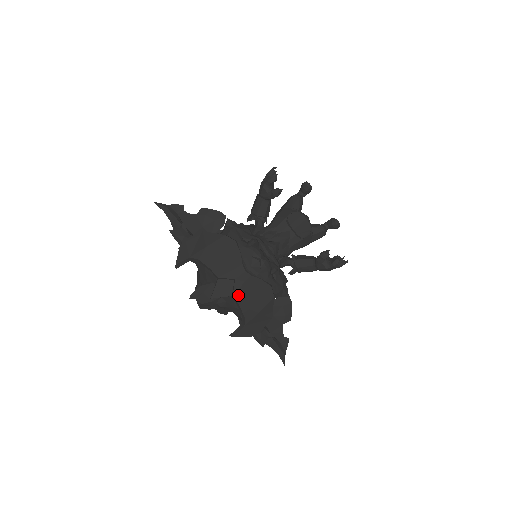
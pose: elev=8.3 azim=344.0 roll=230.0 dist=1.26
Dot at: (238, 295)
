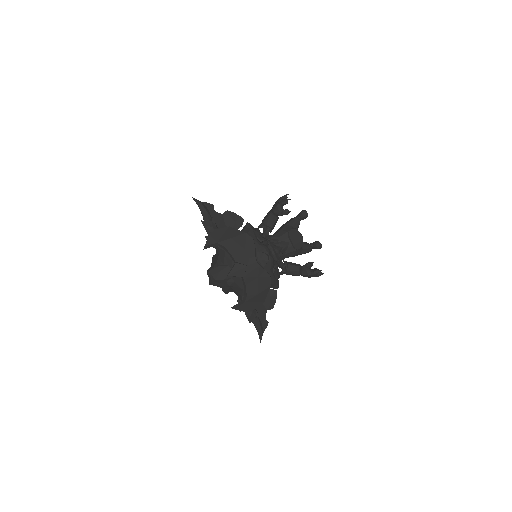
Dot at: (247, 278)
